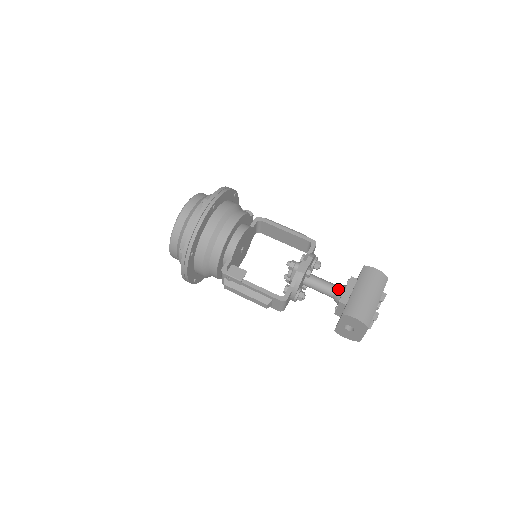
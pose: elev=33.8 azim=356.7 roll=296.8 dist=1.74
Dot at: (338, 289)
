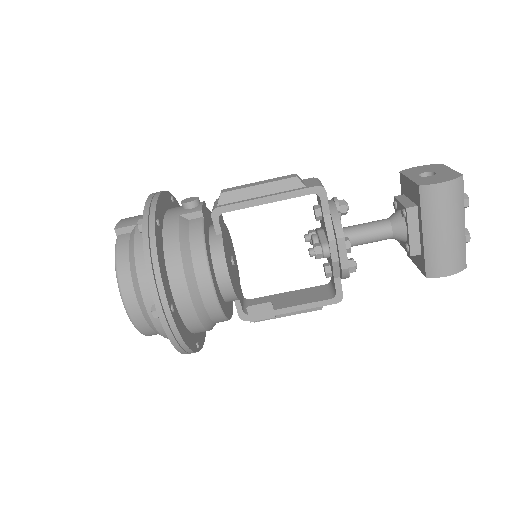
Dot at: (396, 233)
